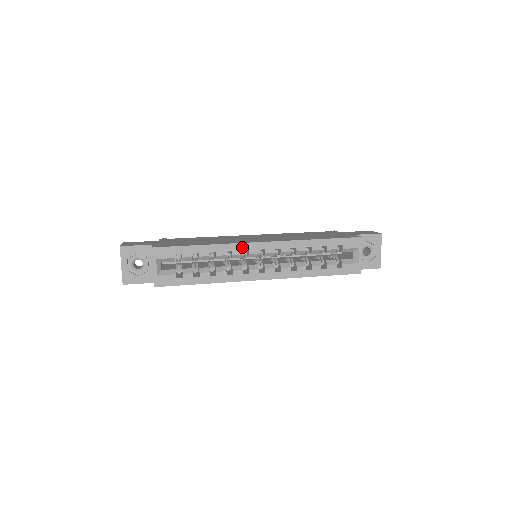
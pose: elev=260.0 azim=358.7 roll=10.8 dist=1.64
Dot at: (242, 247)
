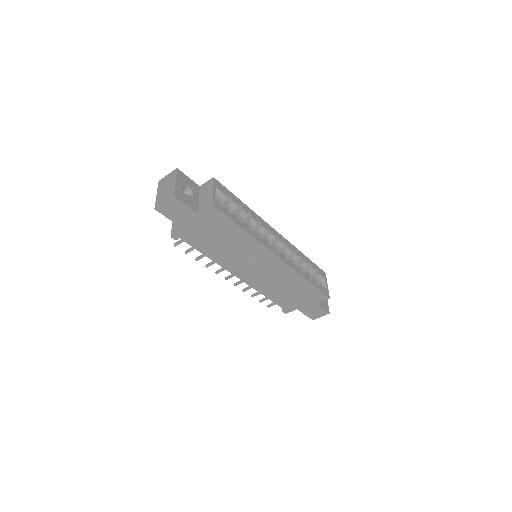
Dot at: (267, 225)
